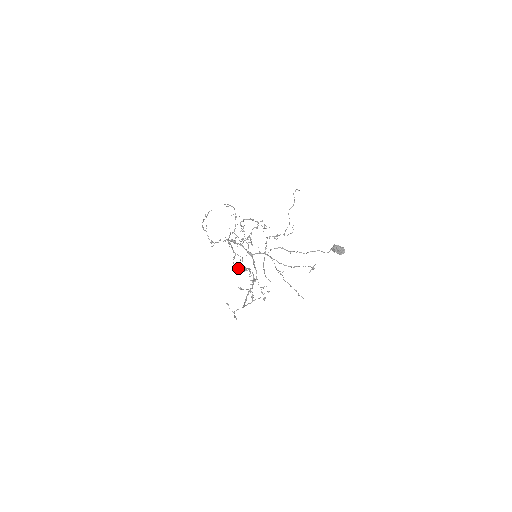
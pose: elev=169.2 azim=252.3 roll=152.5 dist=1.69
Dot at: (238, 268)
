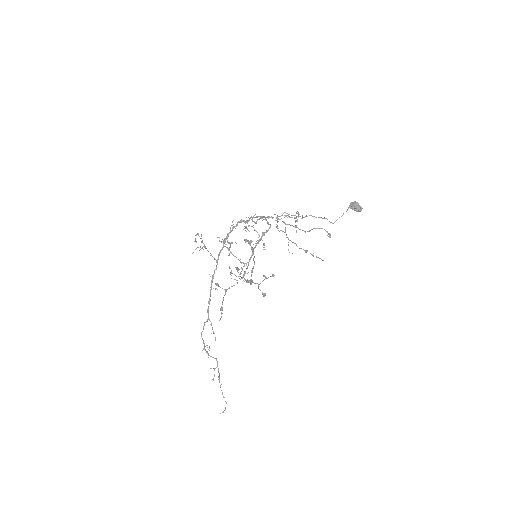
Dot at: (204, 347)
